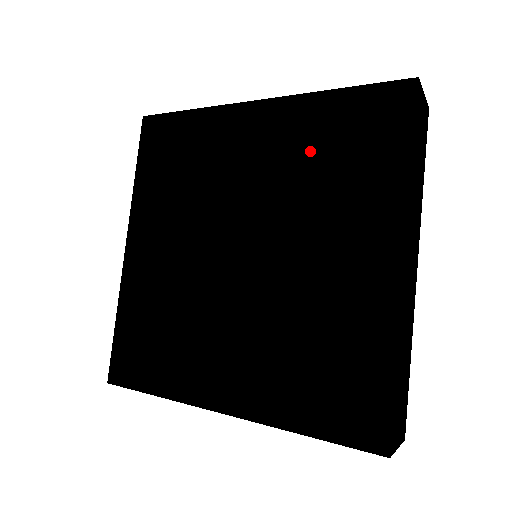
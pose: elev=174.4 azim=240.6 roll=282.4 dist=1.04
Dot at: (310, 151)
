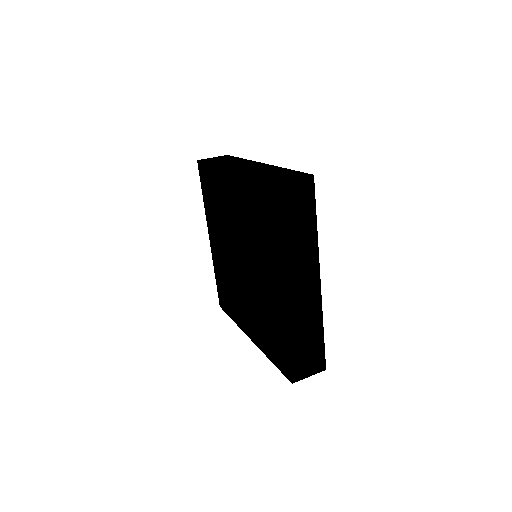
Dot at: (248, 213)
